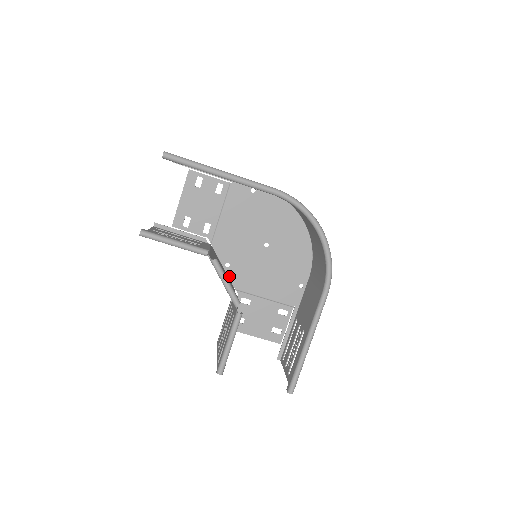
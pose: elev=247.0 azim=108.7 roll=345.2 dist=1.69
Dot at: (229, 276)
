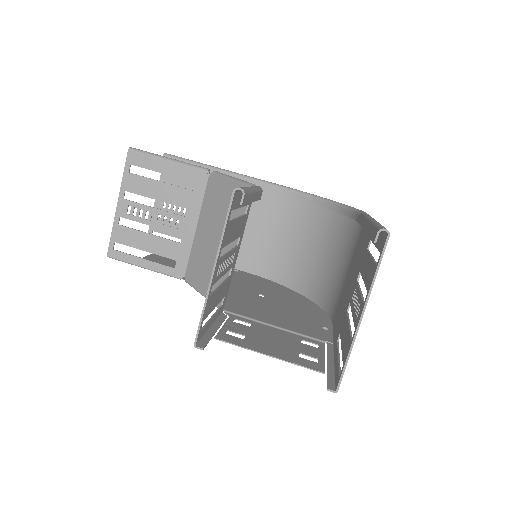
Dot at: occluded
